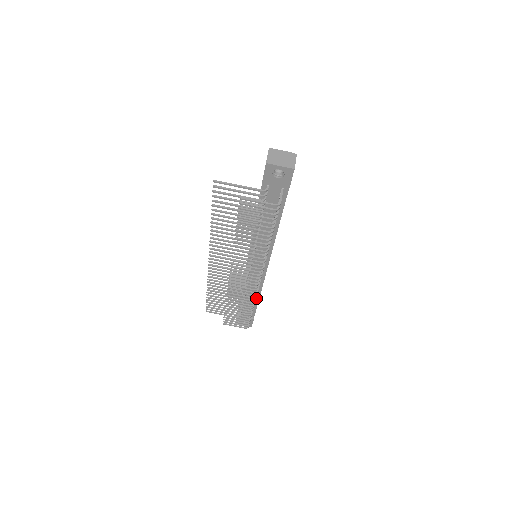
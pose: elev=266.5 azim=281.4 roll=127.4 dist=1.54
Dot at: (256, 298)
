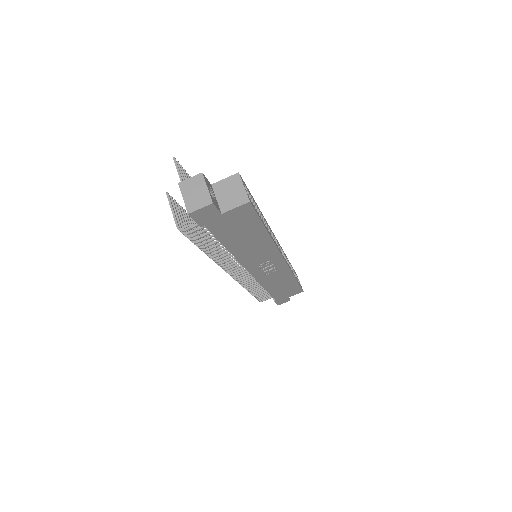
Dot at: occluded
